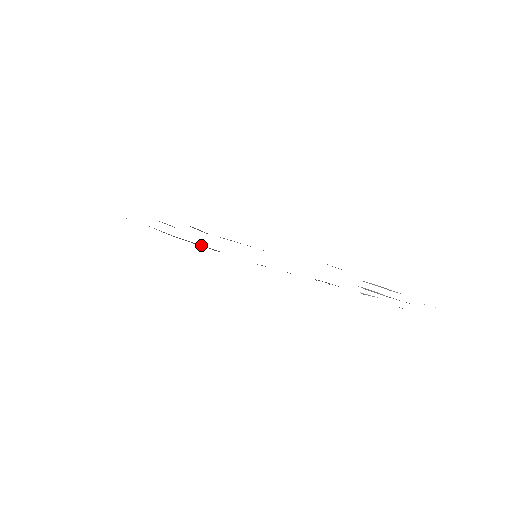
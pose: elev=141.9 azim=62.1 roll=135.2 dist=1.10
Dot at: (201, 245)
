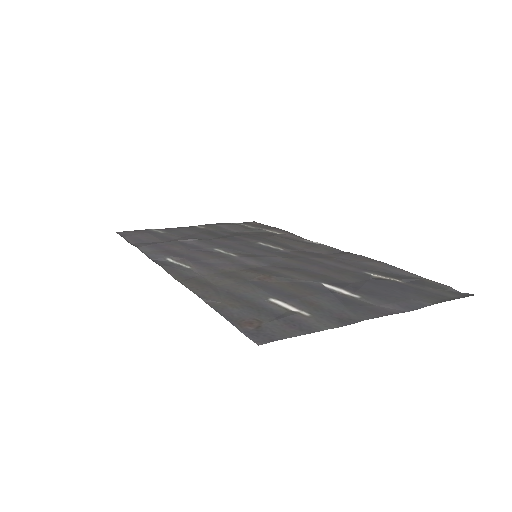
Dot at: (272, 229)
